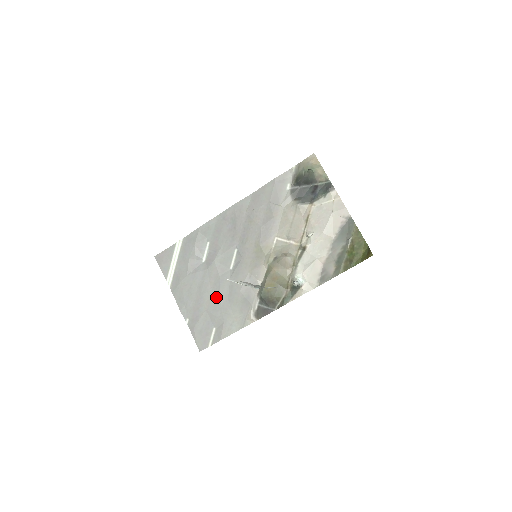
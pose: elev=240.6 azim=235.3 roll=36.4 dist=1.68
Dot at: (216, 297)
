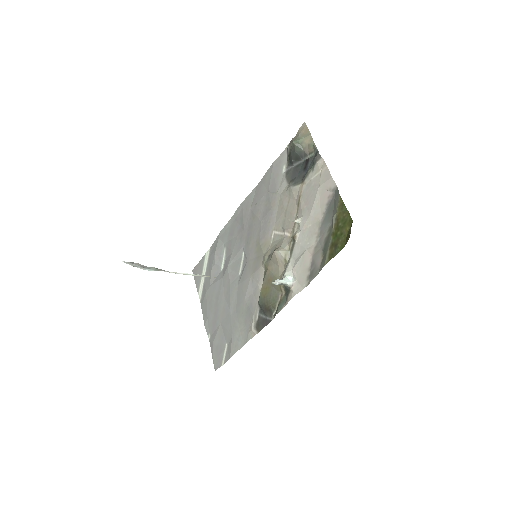
Dot at: (227, 308)
